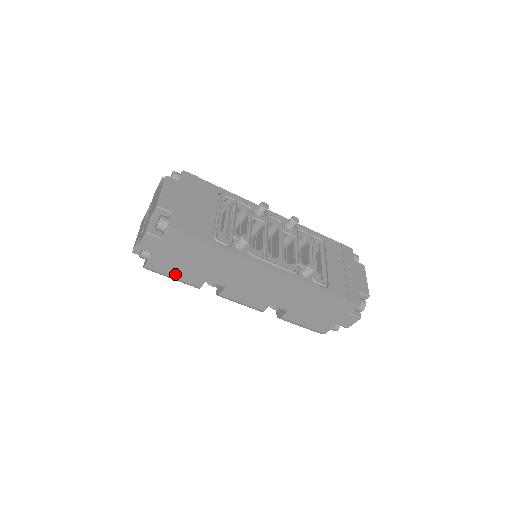
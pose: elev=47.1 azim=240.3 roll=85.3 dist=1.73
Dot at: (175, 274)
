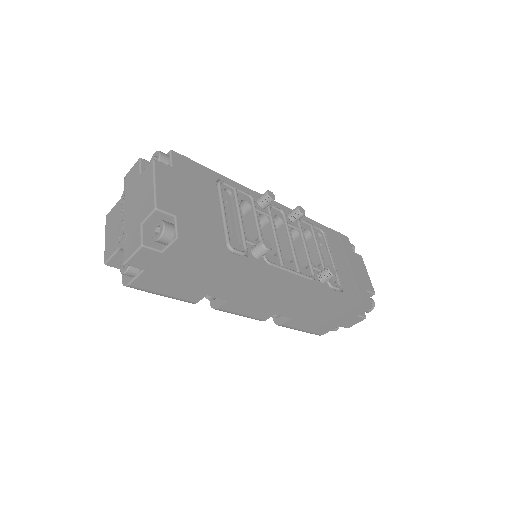
Dot at: (168, 291)
